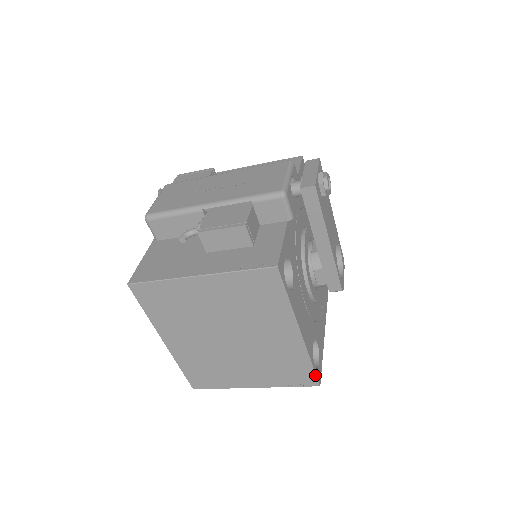
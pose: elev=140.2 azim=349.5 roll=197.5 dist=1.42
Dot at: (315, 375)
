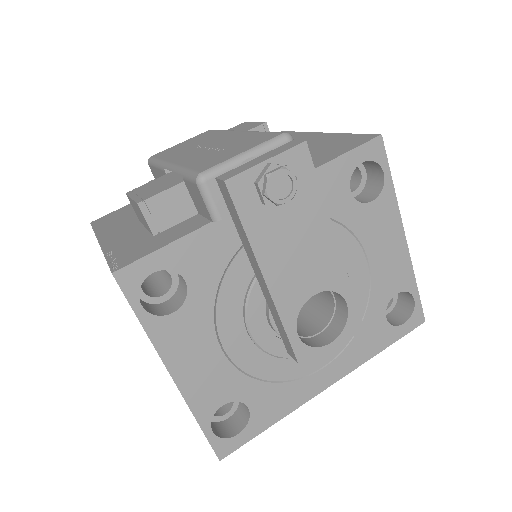
Dot at: (209, 442)
